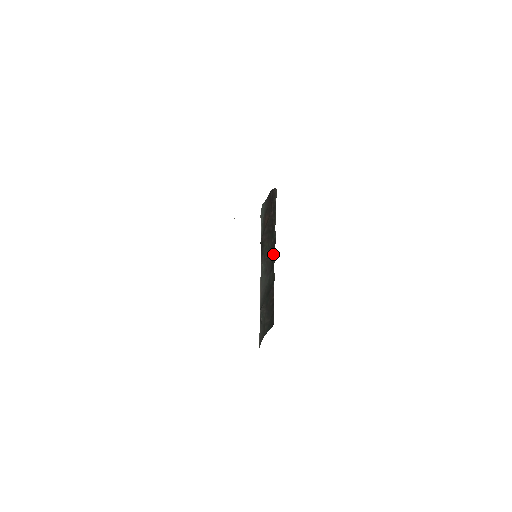
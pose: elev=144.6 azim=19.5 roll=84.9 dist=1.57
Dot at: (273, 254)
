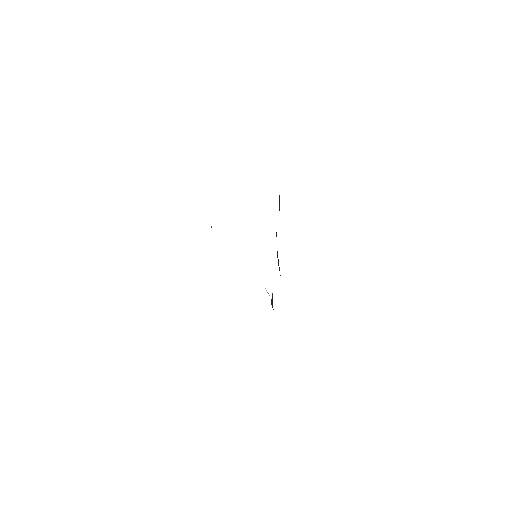
Dot at: occluded
